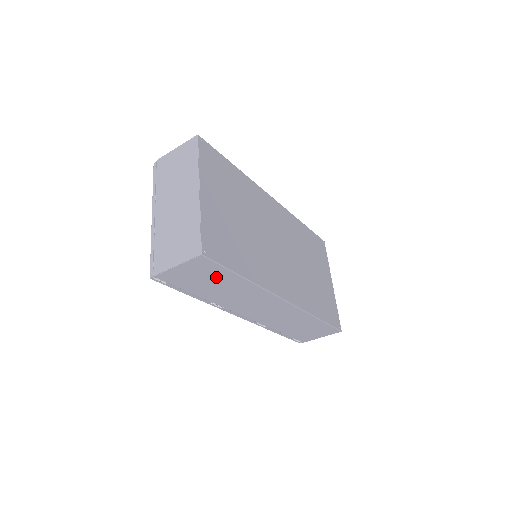
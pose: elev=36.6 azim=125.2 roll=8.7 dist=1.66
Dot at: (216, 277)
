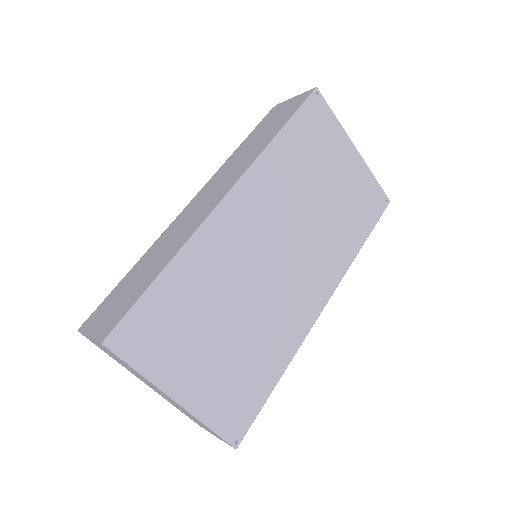
Dot at: occluded
